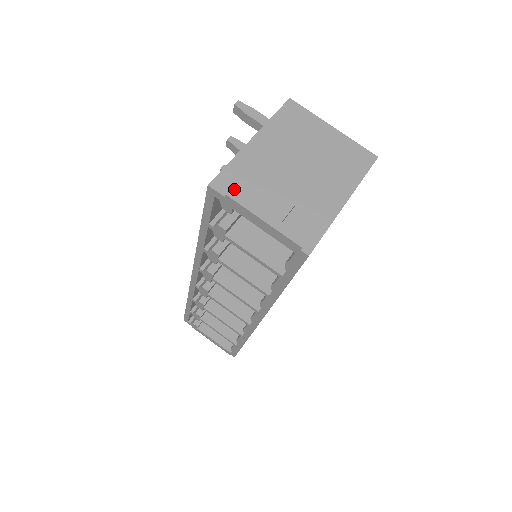
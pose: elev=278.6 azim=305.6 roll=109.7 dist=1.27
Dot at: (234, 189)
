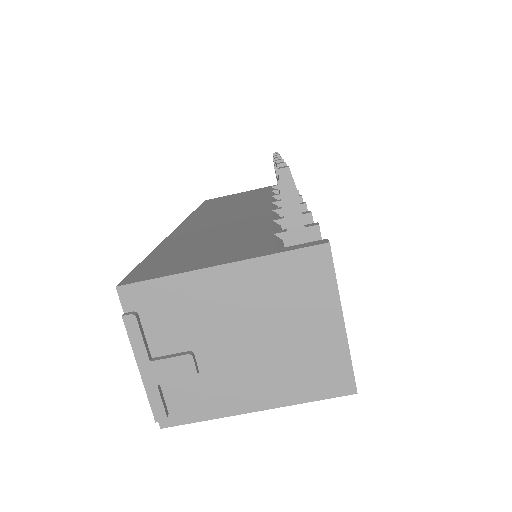
Dot at: (142, 311)
